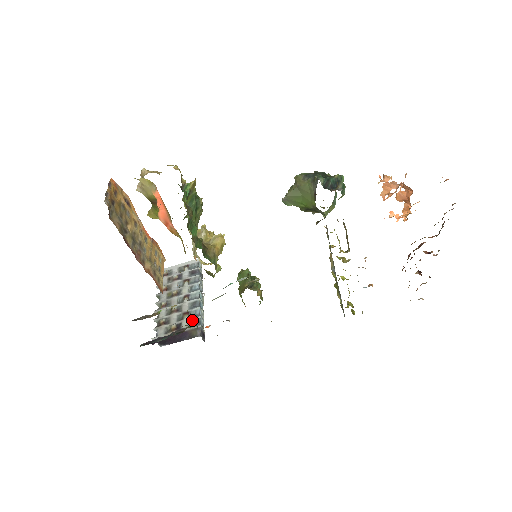
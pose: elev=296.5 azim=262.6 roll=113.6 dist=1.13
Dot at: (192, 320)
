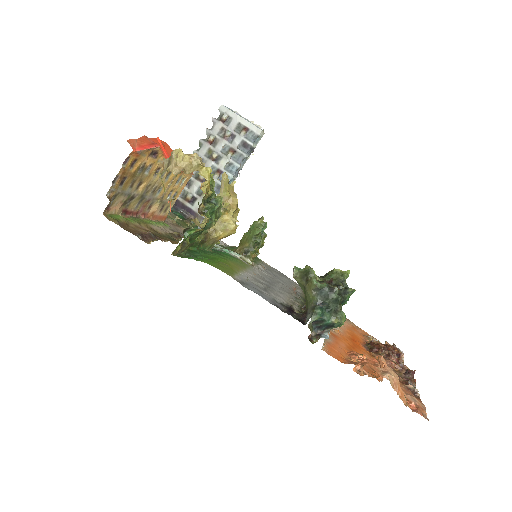
Dot at: occluded
